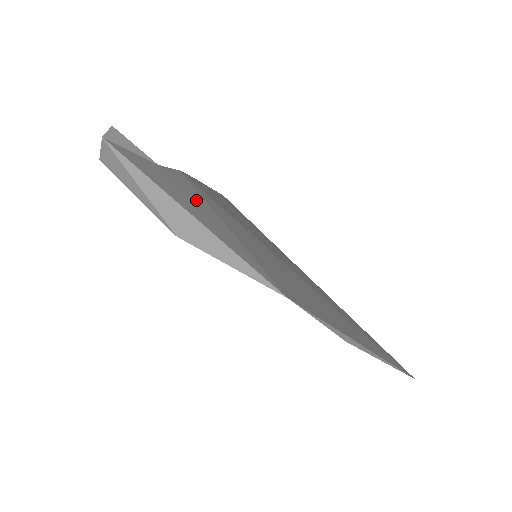
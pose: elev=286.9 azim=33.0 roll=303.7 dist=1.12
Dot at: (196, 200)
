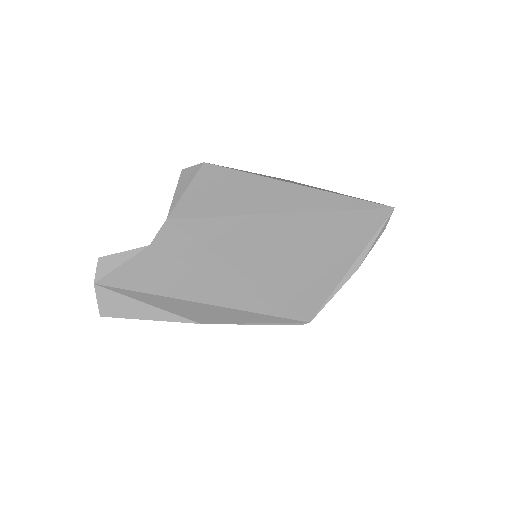
Dot at: (190, 257)
